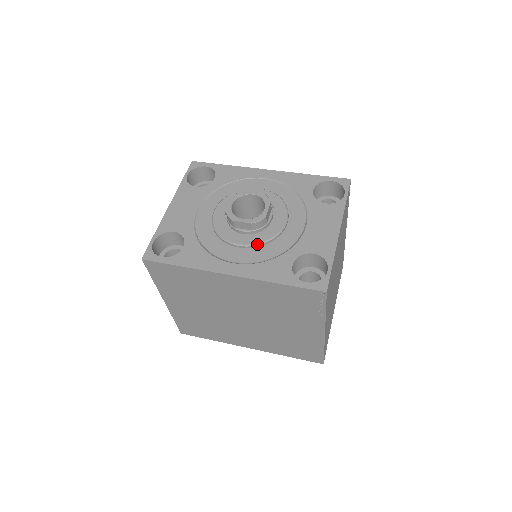
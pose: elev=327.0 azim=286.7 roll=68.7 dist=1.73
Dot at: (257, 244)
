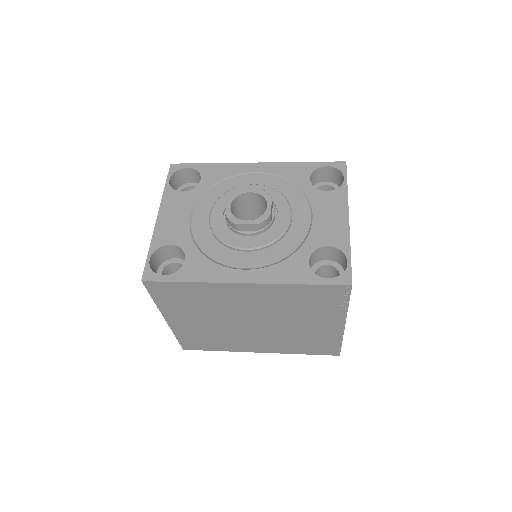
Dot at: (266, 245)
